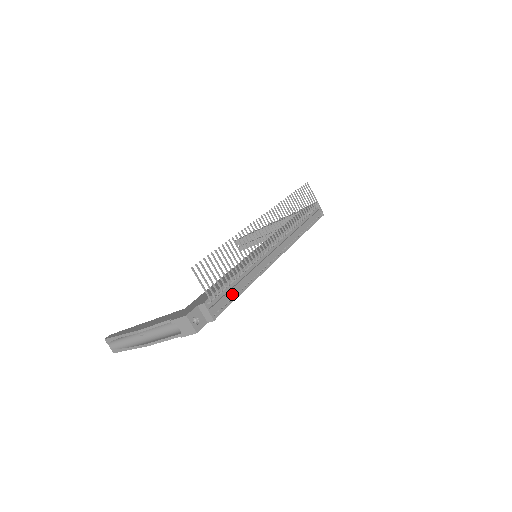
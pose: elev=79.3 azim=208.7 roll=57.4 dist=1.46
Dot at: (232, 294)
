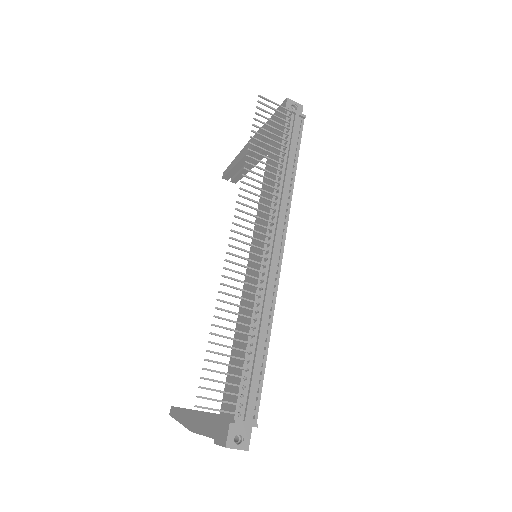
Dot at: (257, 369)
